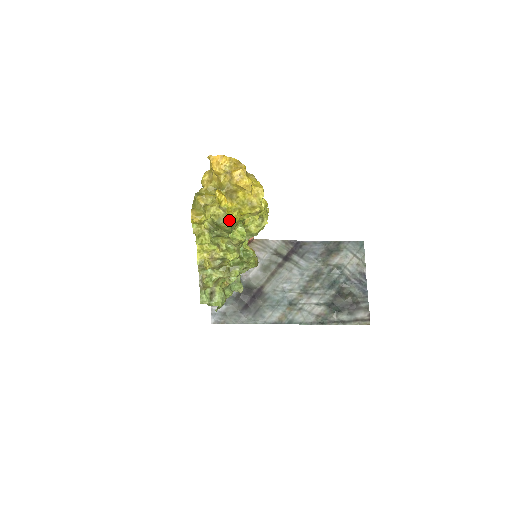
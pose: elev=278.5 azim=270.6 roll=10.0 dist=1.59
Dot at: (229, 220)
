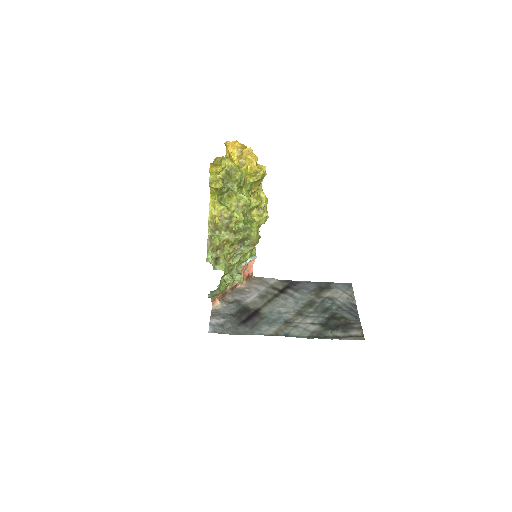
Dot at: (239, 170)
